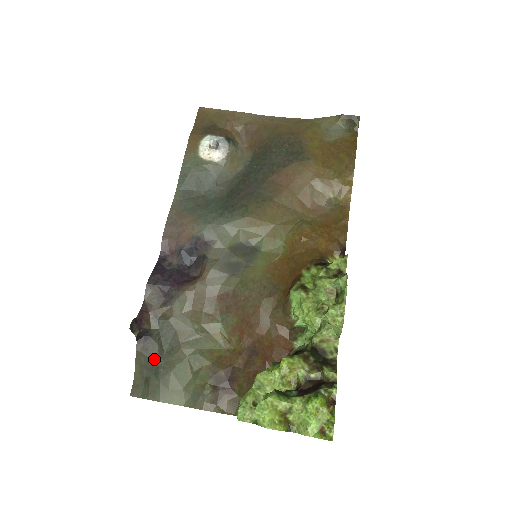
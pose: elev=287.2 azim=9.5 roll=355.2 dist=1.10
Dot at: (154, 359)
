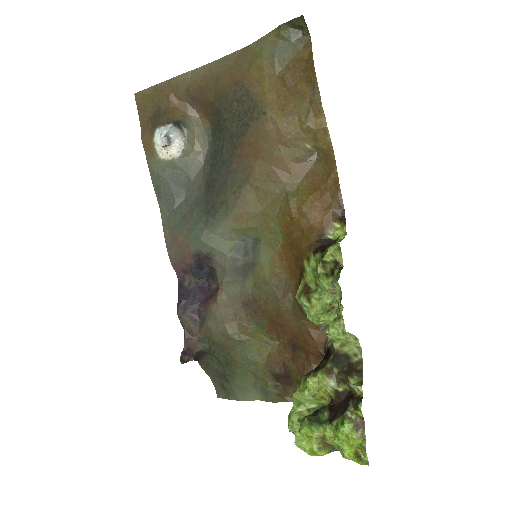
Dot at: (218, 370)
